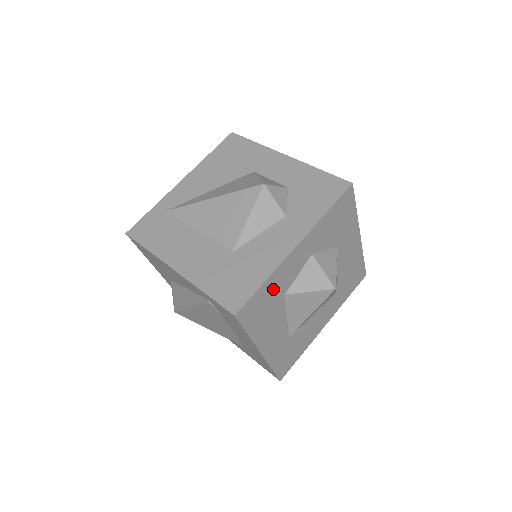
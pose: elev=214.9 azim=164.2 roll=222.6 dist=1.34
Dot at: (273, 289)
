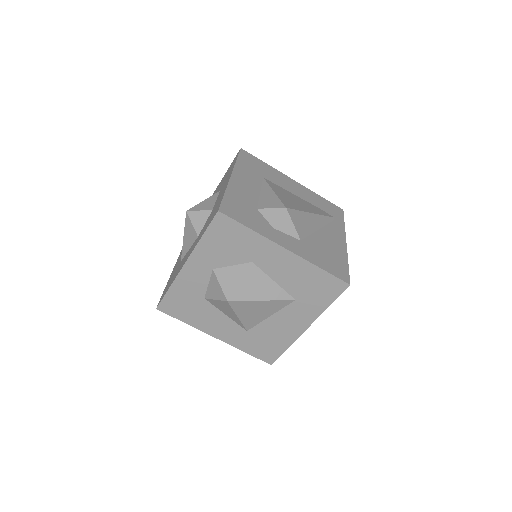
Dot at: (185, 294)
